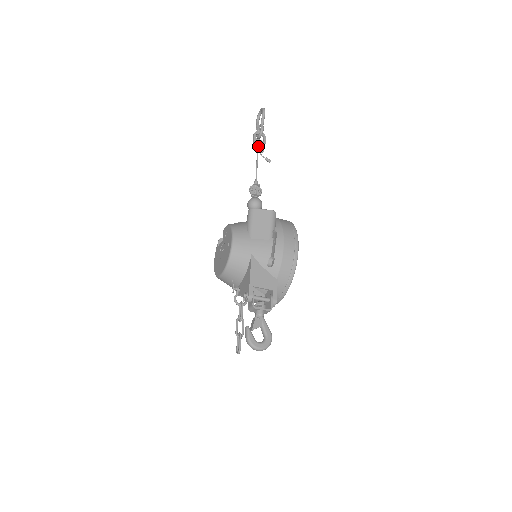
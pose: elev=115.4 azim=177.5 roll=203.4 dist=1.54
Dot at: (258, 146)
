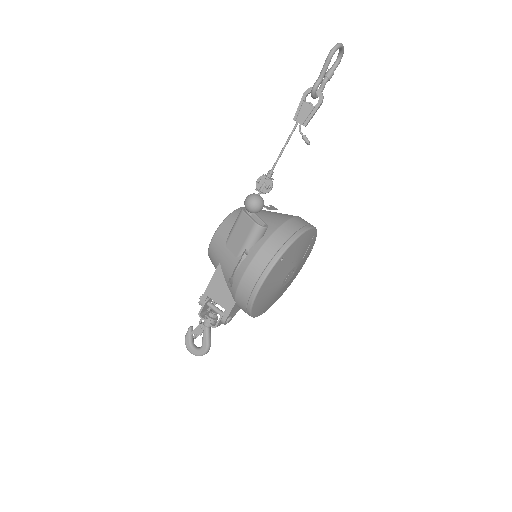
Dot at: (299, 115)
